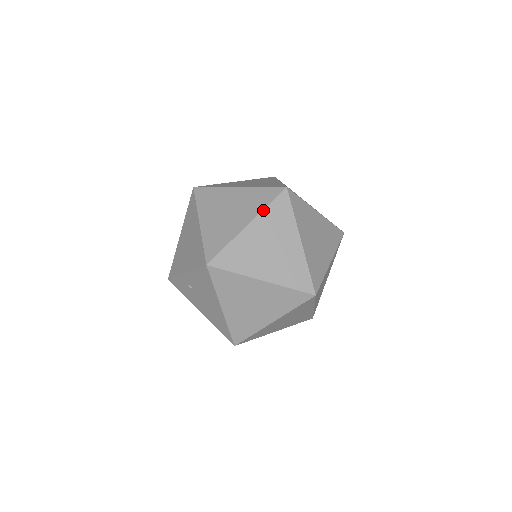
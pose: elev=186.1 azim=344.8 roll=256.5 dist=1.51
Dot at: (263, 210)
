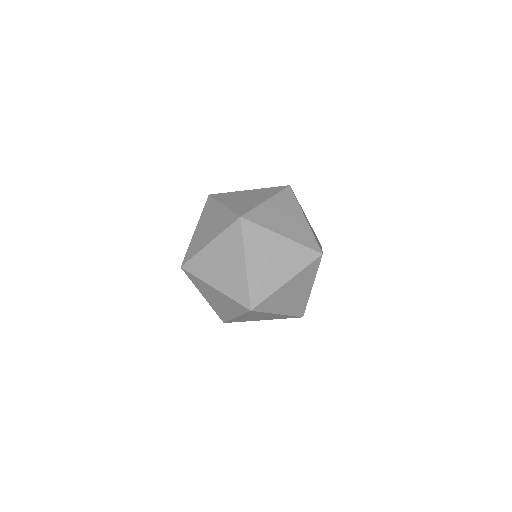
Dot at: (201, 216)
